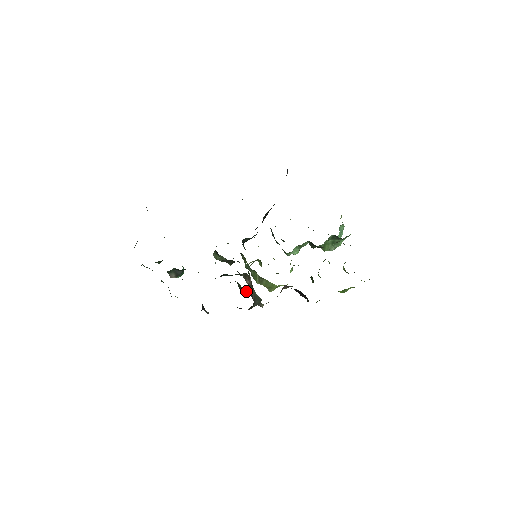
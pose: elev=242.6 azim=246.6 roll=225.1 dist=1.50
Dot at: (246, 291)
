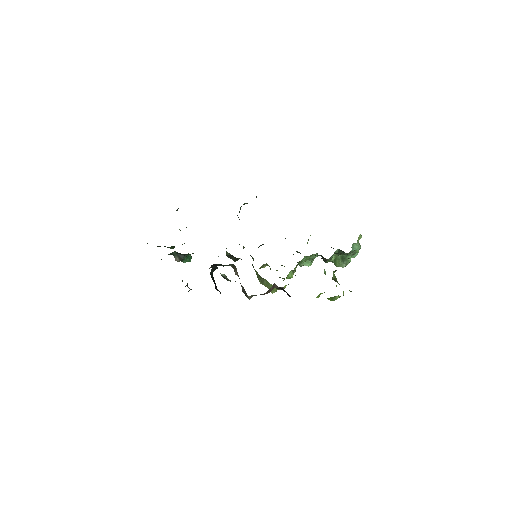
Dot at: (225, 276)
